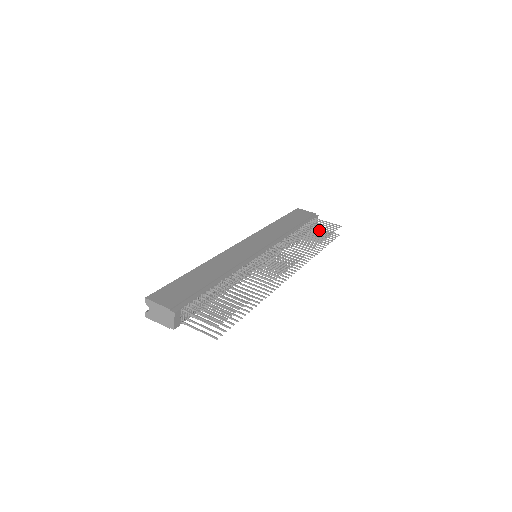
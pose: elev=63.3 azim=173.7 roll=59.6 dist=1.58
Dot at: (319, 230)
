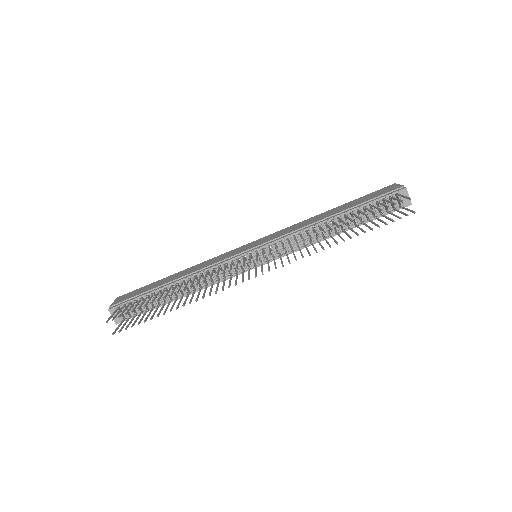
Dot at: (397, 210)
